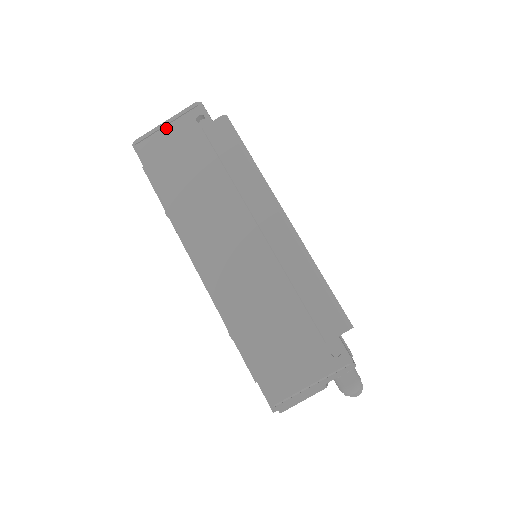
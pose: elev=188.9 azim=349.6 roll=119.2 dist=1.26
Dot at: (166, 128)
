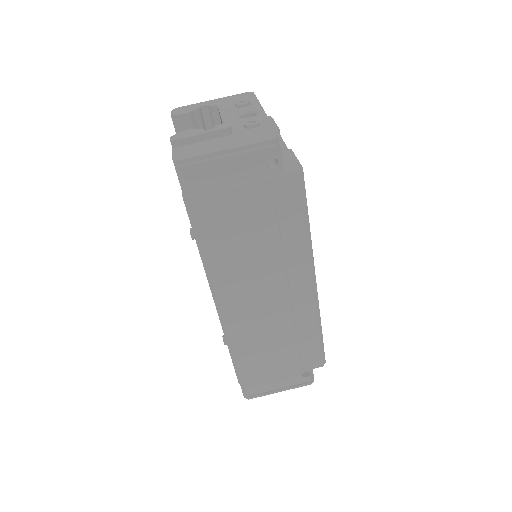
Dot at: (226, 159)
